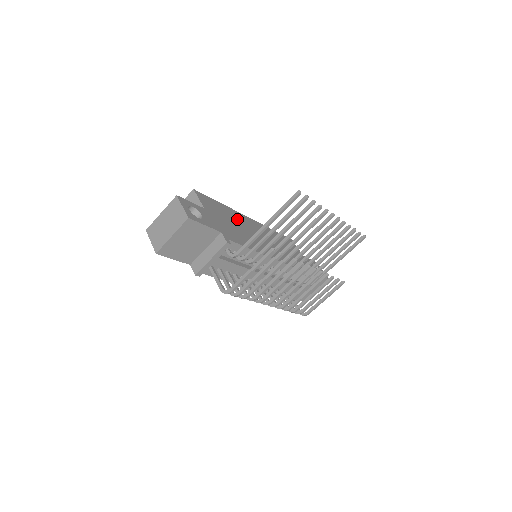
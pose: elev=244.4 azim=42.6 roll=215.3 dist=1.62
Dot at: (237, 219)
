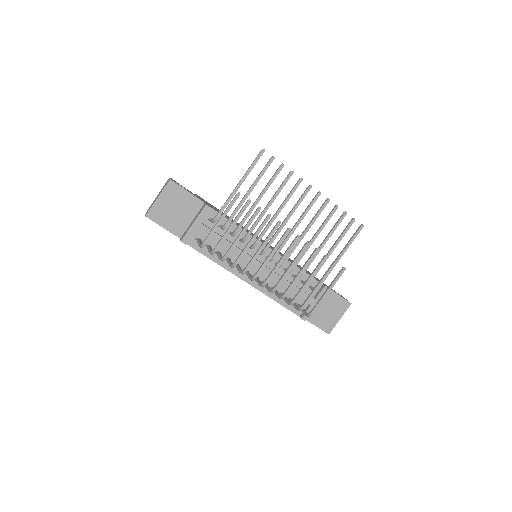
Dot at: (237, 223)
